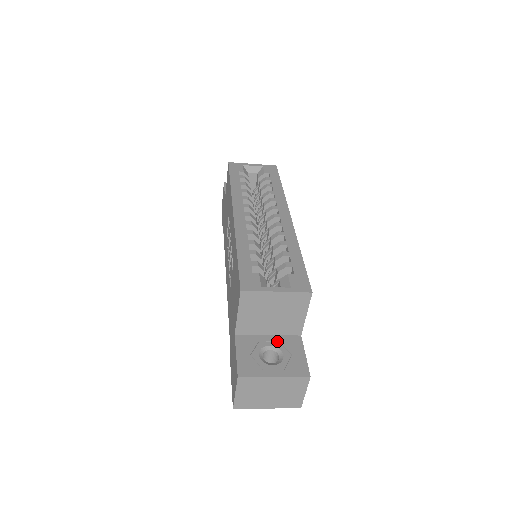
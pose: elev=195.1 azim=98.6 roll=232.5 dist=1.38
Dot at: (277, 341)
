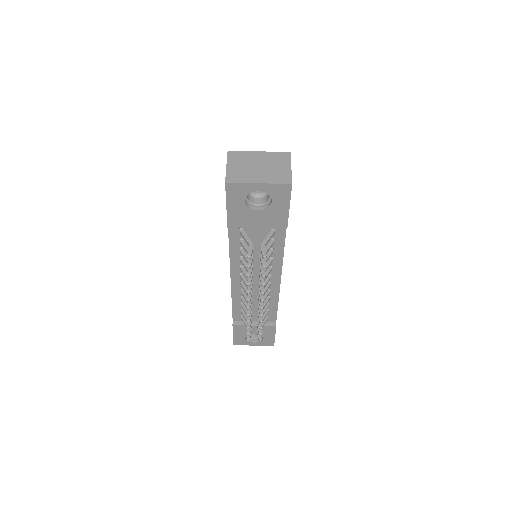
Dot at: occluded
